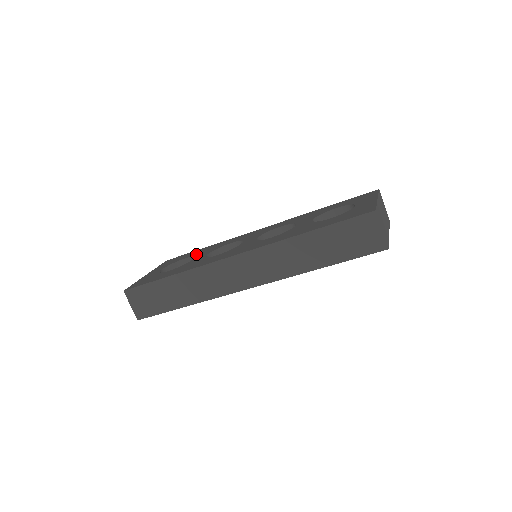
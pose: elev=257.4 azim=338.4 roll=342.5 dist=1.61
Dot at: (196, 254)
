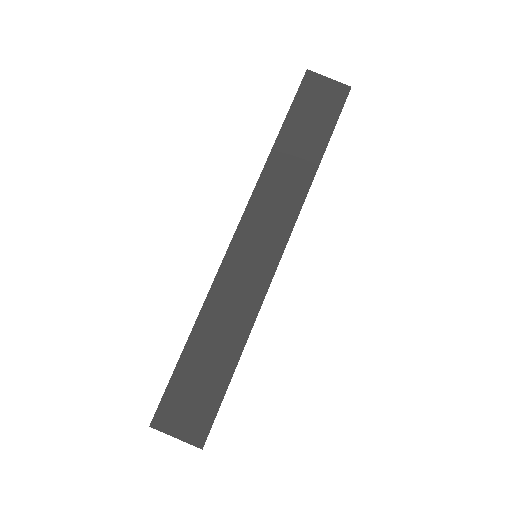
Dot at: occluded
